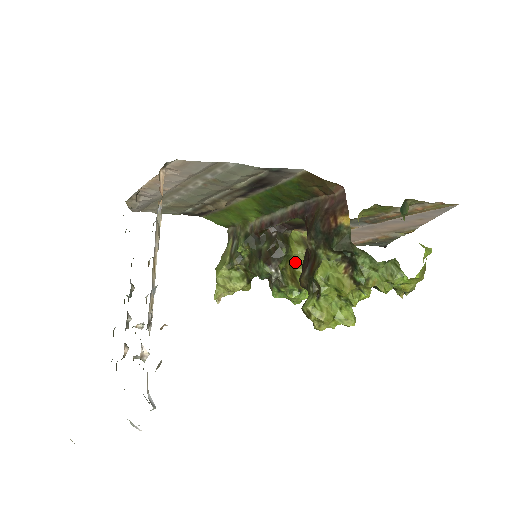
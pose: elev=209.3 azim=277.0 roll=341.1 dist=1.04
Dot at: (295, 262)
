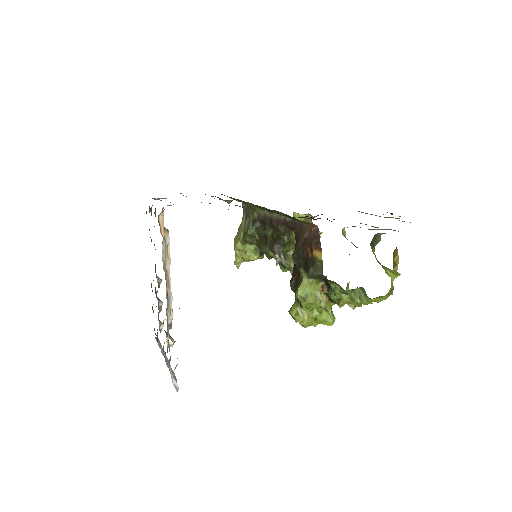
Dot at: occluded
